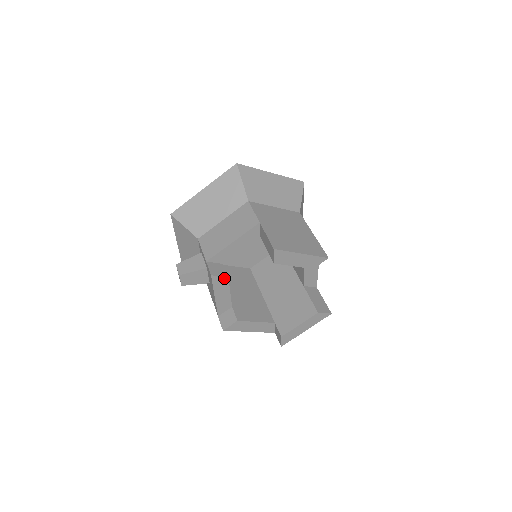
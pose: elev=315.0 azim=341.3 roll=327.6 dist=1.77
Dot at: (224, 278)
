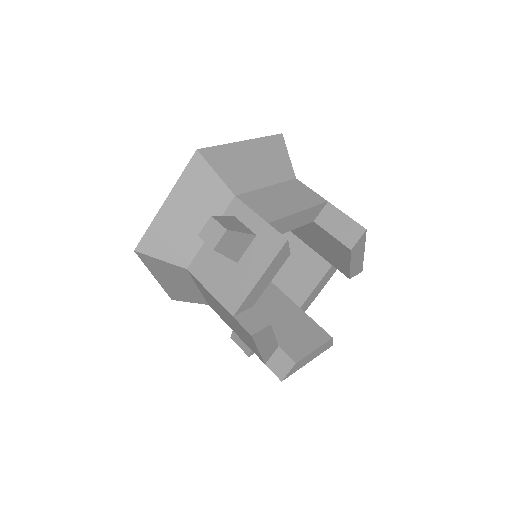
Dot at: (288, 253)
